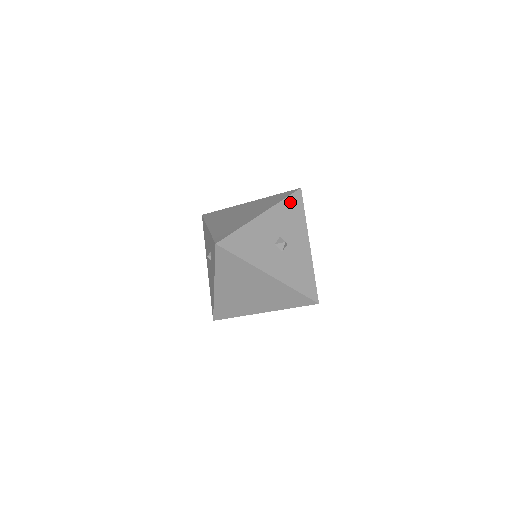
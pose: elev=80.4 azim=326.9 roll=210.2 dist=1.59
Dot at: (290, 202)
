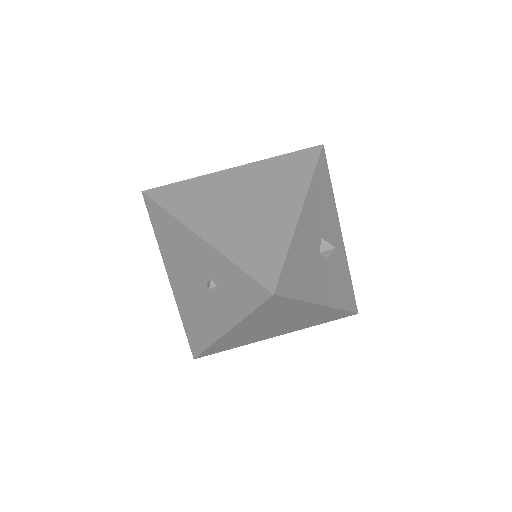
Dot at: (319, 174)
